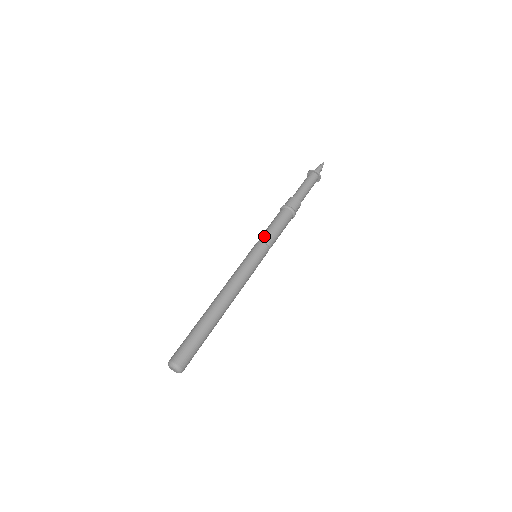
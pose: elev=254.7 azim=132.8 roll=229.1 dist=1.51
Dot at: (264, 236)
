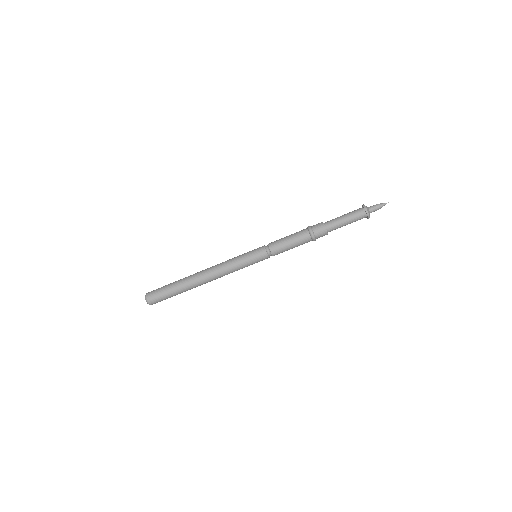
Dot at: (273, 251)
